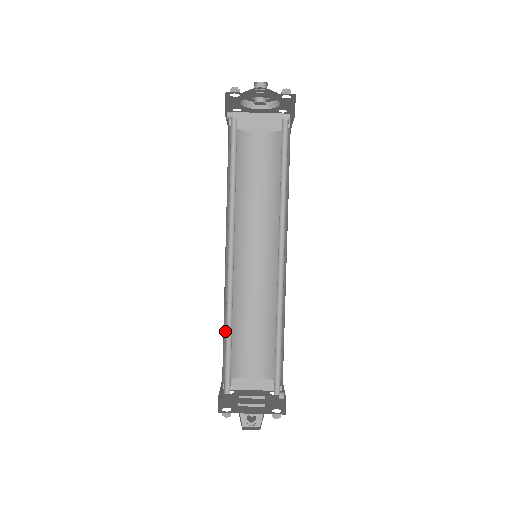
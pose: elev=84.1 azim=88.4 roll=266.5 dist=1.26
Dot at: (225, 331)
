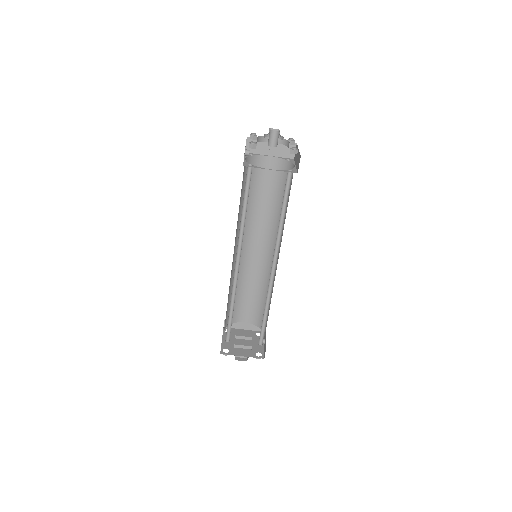
Dot at: (229, 298)
